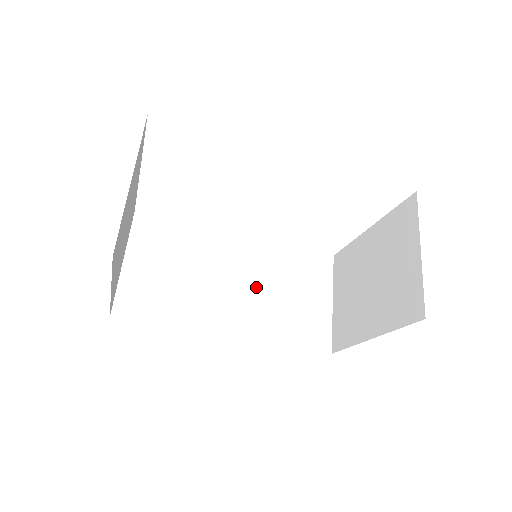
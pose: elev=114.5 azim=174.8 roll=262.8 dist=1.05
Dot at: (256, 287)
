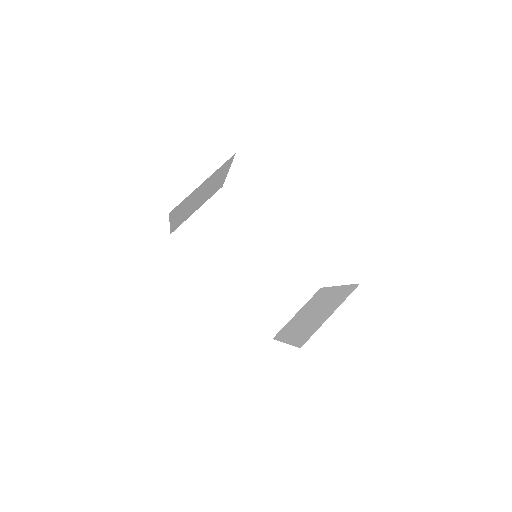
Dot at: (258, 273)
